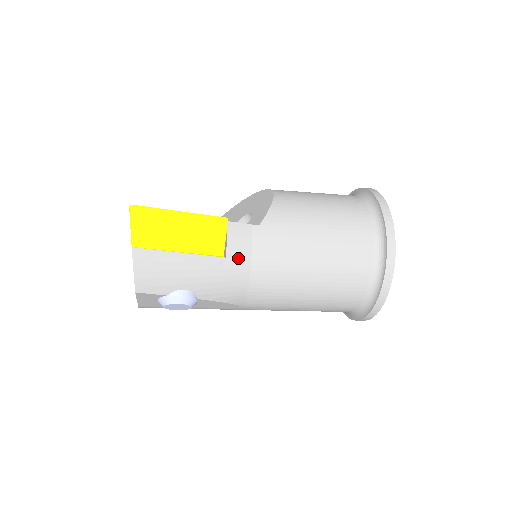
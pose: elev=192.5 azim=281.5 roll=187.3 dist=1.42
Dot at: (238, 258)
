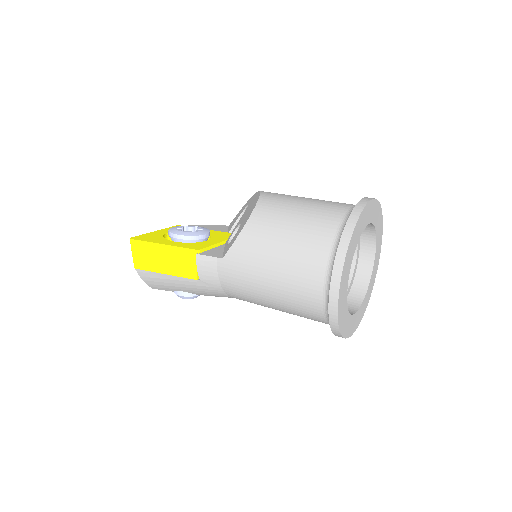
Dot at: (209, 281)
